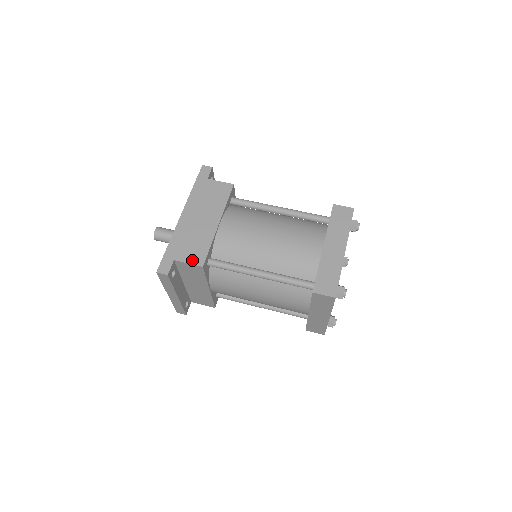
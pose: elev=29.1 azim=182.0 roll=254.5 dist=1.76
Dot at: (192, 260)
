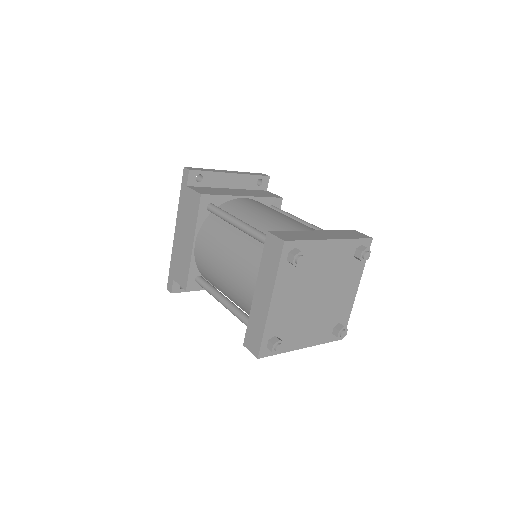
Dot at: (181, 282)
